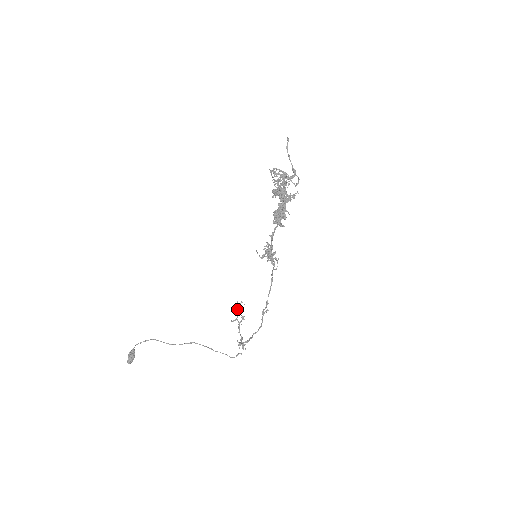
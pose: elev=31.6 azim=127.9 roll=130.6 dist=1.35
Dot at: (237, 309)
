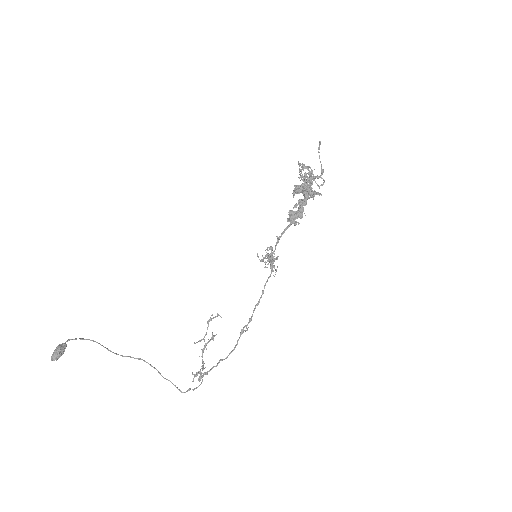
Dot at: (208, 325)
